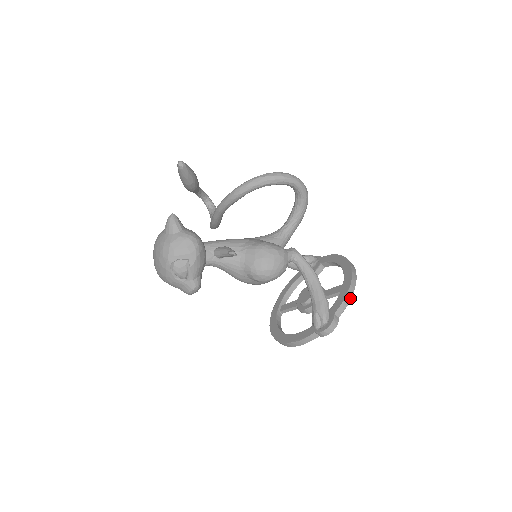
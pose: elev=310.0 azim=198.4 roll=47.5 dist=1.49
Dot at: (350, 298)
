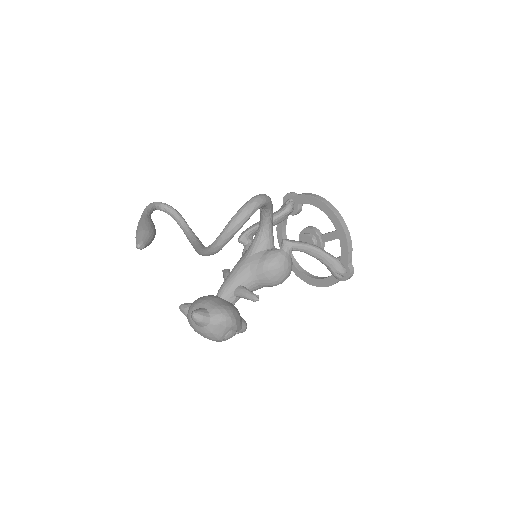
Dot at: (351, 244)
